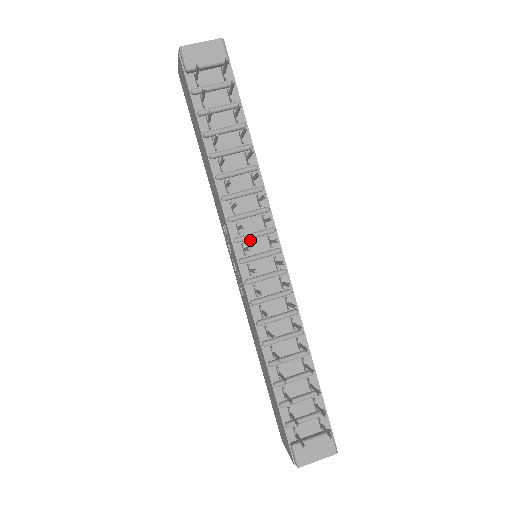
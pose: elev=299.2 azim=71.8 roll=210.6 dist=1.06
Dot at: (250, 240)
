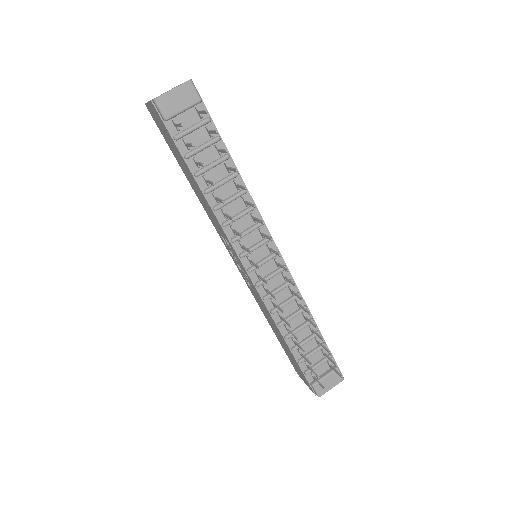
Dot at: (253, 251)
